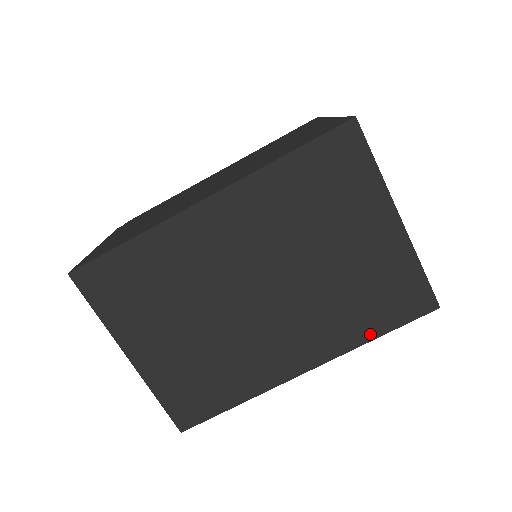
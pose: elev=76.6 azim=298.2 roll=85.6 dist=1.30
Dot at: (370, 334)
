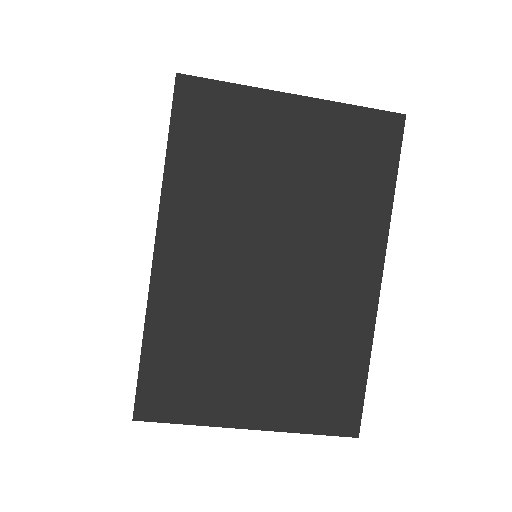
Dot at: (386, 194)
